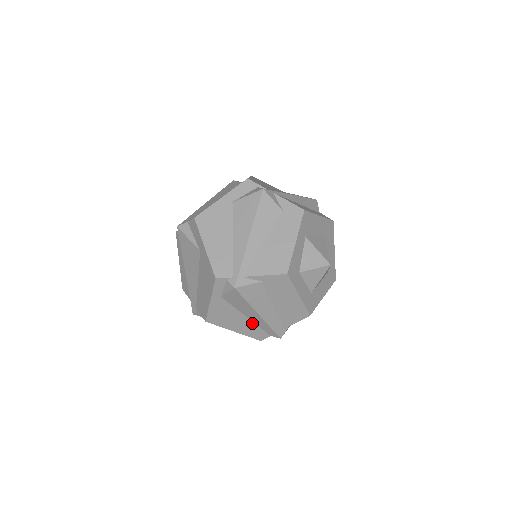
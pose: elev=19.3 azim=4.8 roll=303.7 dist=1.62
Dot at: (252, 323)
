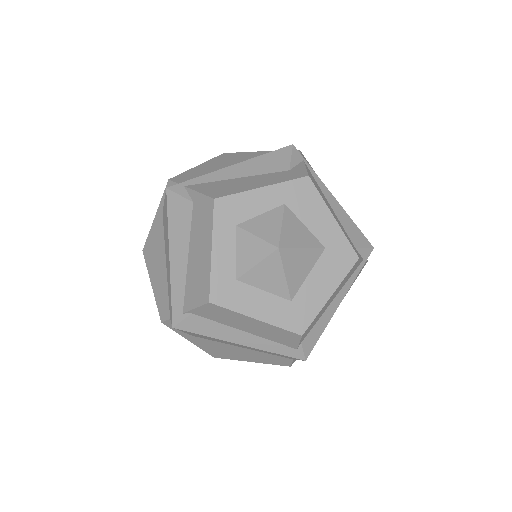
Dot at: (166, 280)
